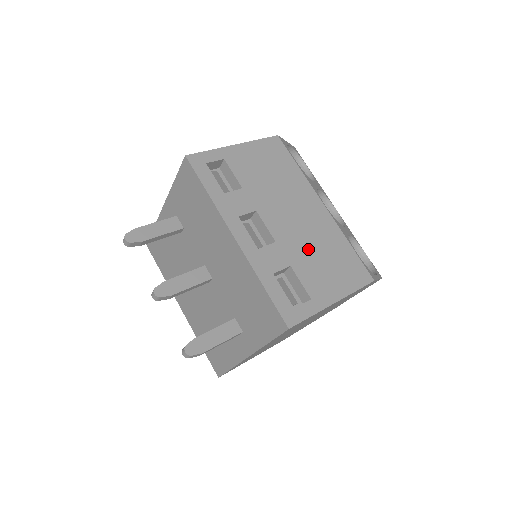
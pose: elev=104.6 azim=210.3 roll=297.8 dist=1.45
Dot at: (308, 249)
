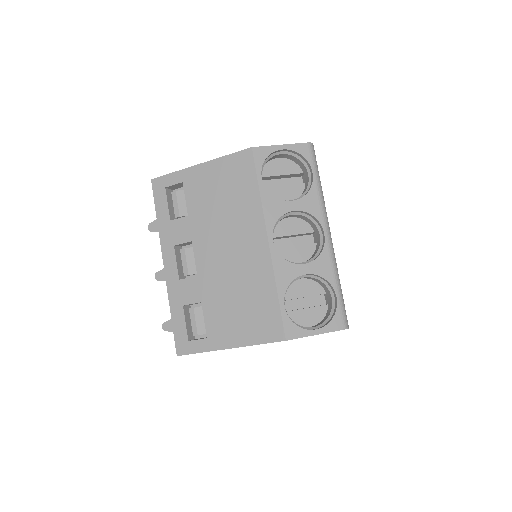
Dot at: (226, 289)
